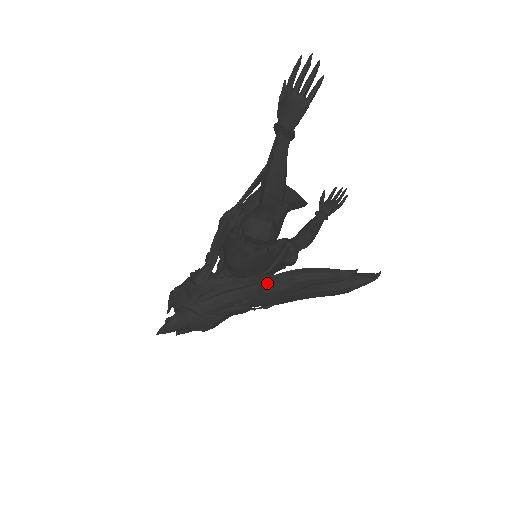
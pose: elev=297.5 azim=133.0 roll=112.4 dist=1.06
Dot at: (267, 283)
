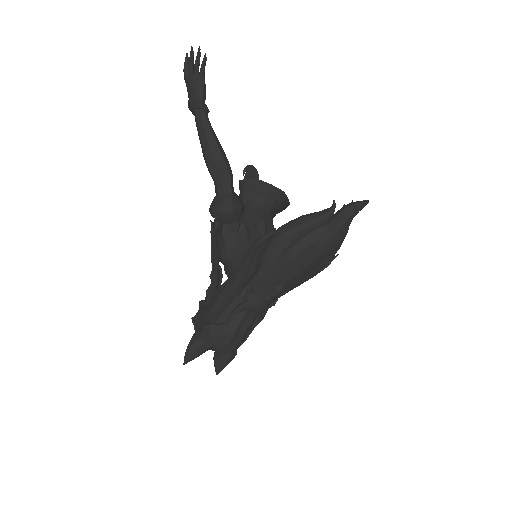
Dot at: (259, 258)
